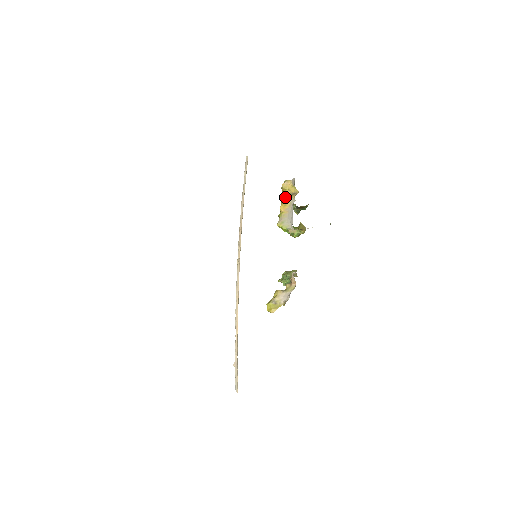
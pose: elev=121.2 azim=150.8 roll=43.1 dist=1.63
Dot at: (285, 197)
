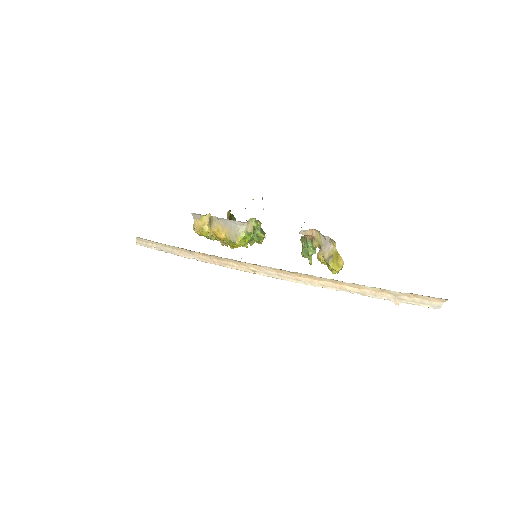
Dot at: (212, 234)
